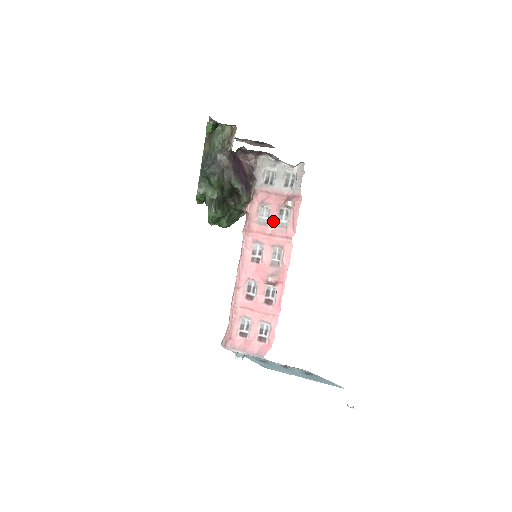
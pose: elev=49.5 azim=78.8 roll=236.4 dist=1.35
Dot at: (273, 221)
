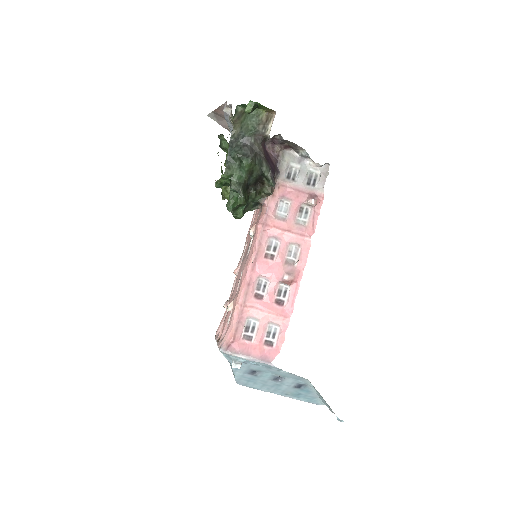
Dot at: (292, 217)
